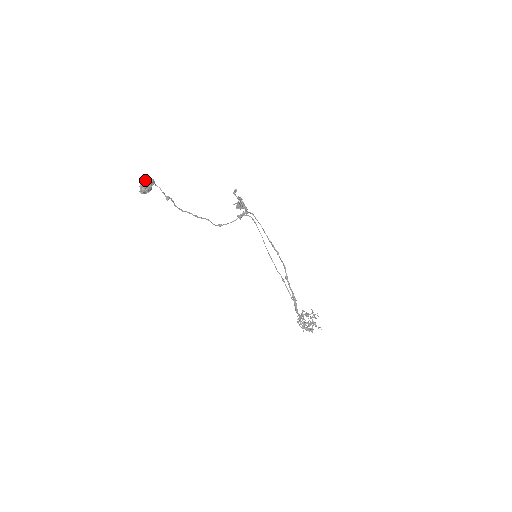
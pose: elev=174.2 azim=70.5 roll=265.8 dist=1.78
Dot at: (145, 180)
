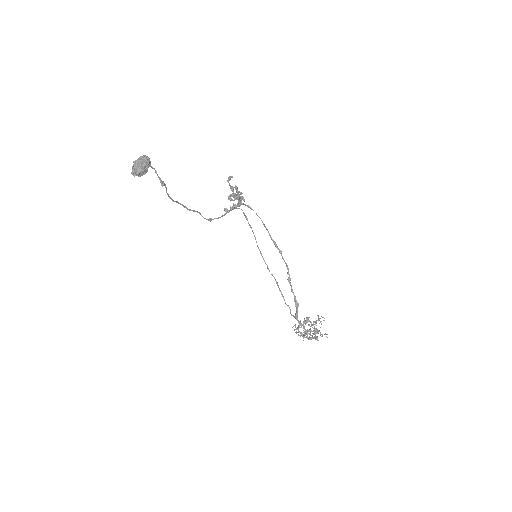
Dot at: (141, 158)
